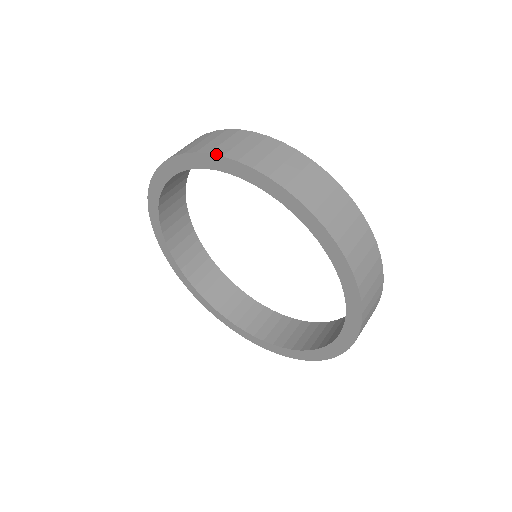
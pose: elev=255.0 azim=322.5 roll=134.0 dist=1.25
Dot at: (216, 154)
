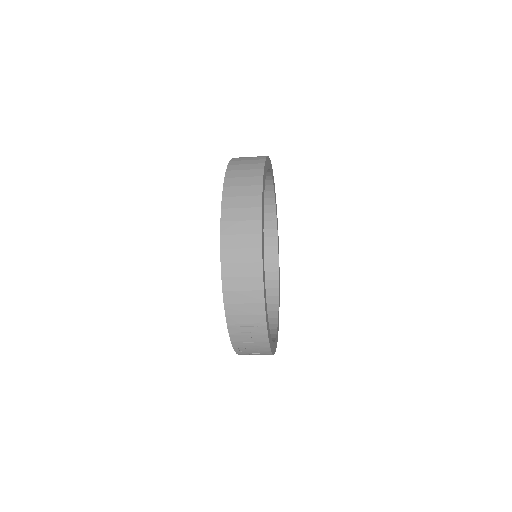
Dot at: occluded
